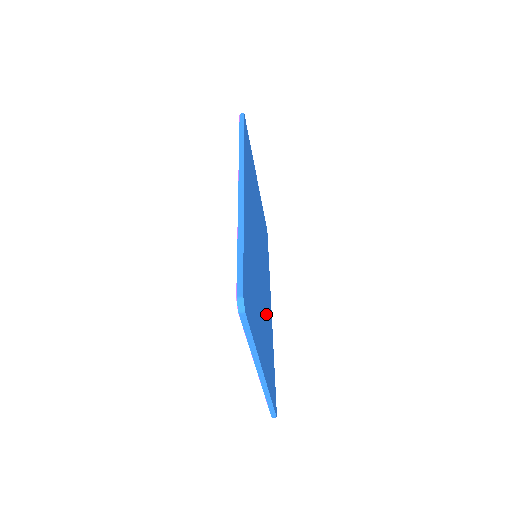
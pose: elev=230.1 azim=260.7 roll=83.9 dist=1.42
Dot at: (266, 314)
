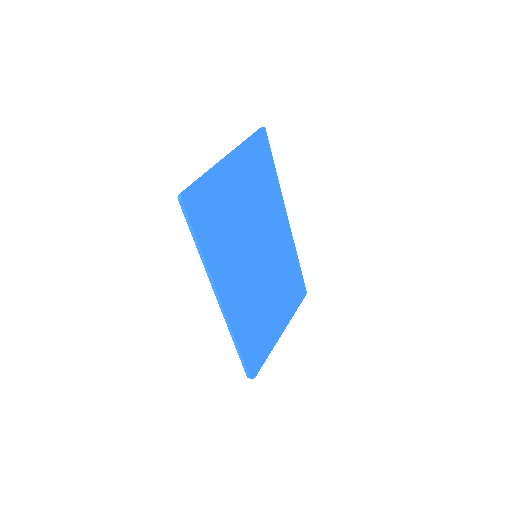
Dot at: (280, 268)
